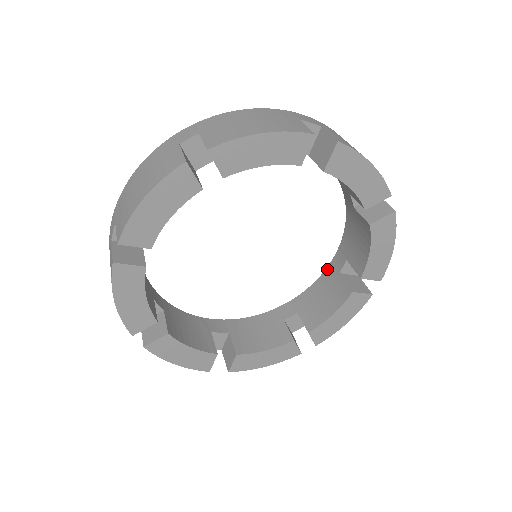
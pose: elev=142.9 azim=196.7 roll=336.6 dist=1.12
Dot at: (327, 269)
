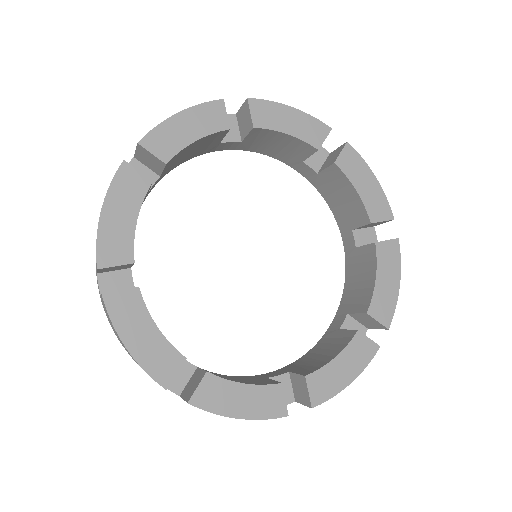
Dot at: (346, 259)
